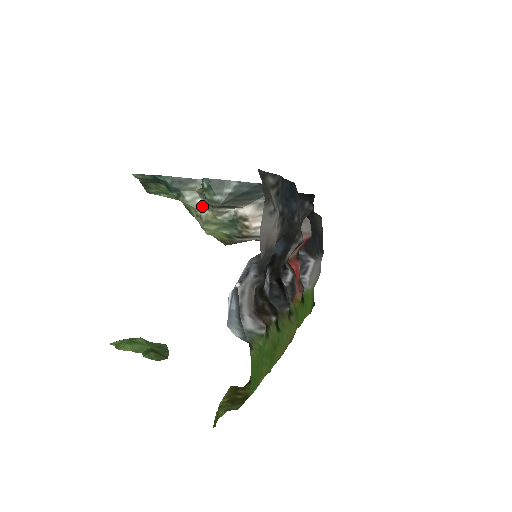
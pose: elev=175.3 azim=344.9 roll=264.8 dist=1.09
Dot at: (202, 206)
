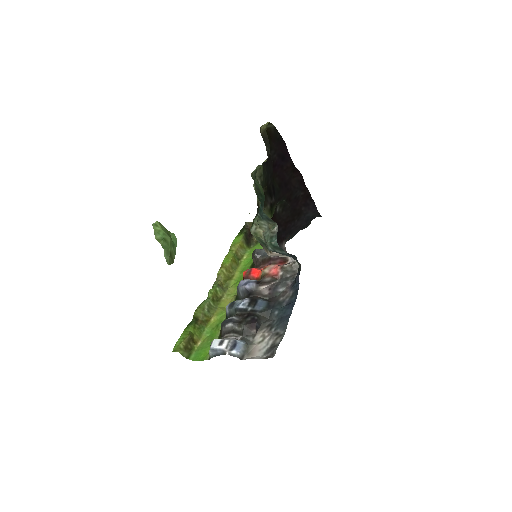
Dot at: (263, 228)
